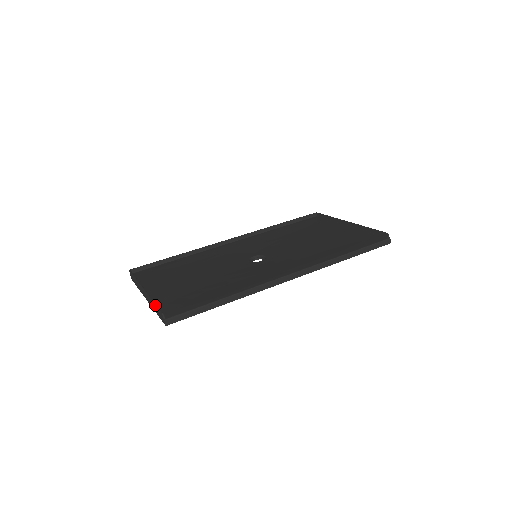
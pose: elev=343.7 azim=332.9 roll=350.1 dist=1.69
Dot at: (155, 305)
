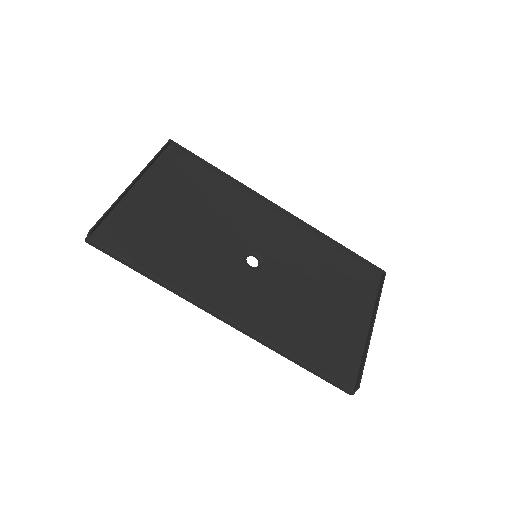
Dot at: (103, 214)
